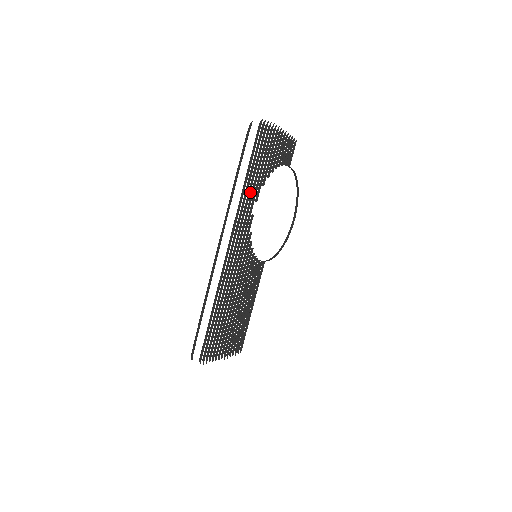
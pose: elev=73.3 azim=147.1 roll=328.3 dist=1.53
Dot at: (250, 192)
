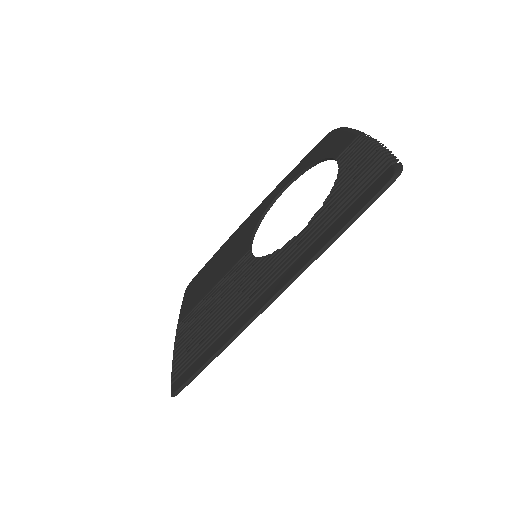
Dot at: (321, 227)
